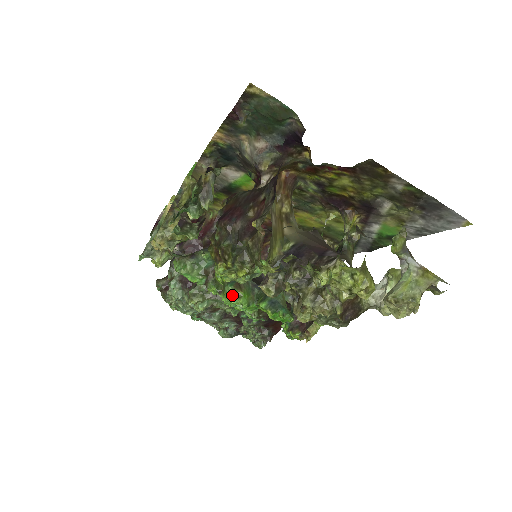
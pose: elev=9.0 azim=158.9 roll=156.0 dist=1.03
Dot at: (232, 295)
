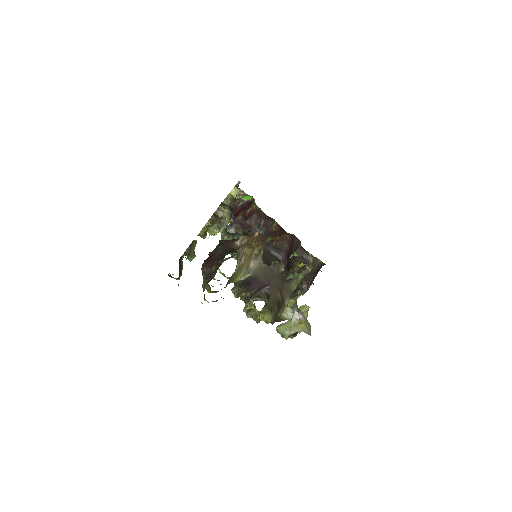
Dot at: occluded
